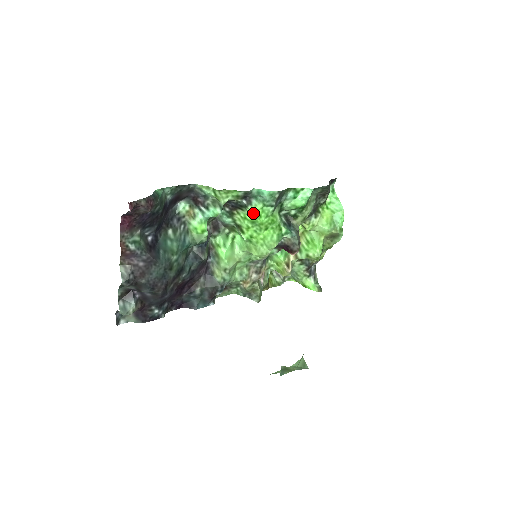
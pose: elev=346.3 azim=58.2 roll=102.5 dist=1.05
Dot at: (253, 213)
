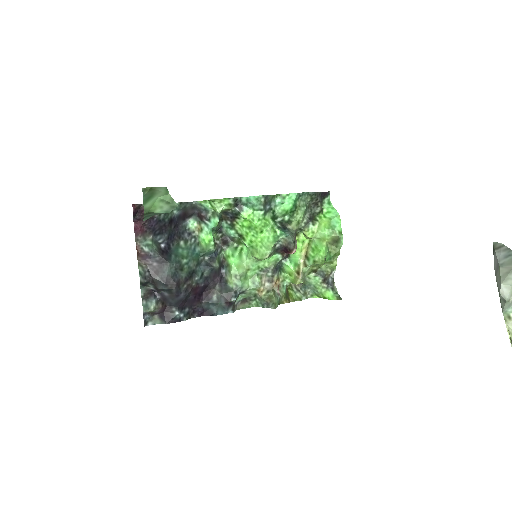
Dot at: (246, 218)
